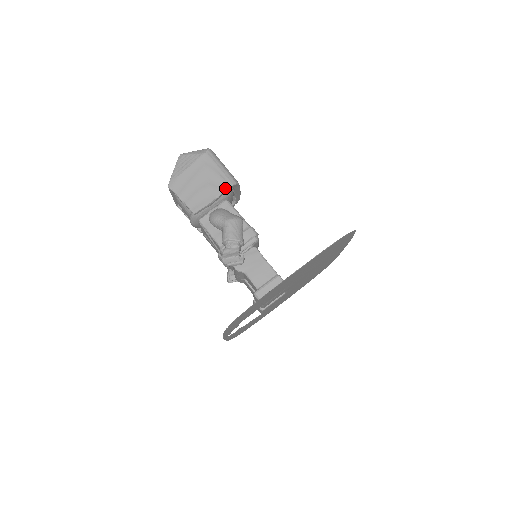
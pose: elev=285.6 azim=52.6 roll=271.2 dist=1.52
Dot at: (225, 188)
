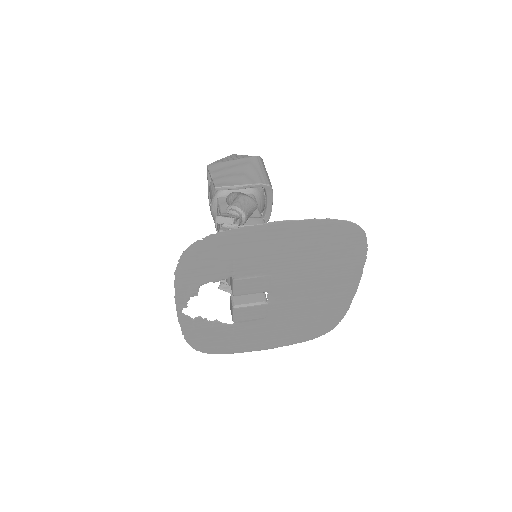
Dot at: (257, 182)
